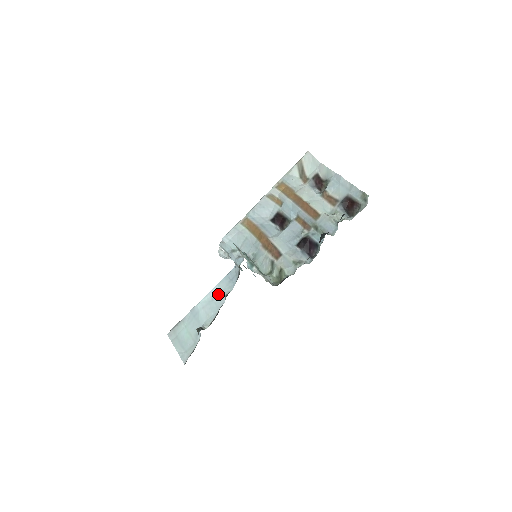
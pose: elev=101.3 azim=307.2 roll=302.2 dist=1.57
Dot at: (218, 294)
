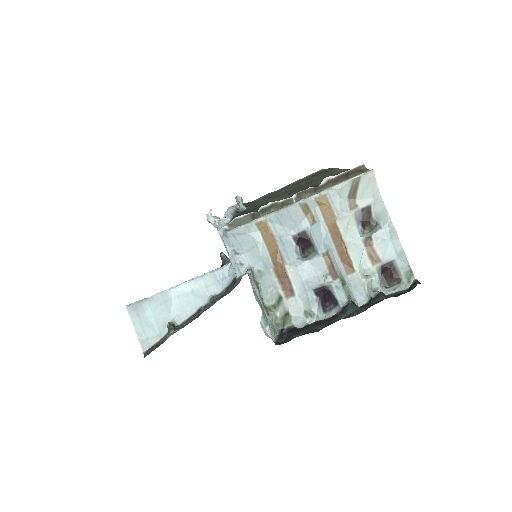
Dot at: (200, 289)
